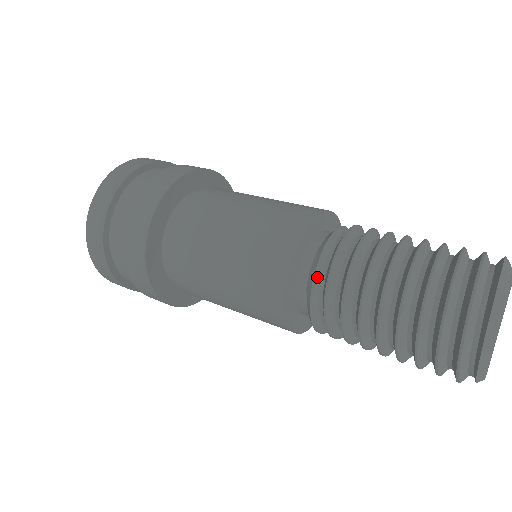
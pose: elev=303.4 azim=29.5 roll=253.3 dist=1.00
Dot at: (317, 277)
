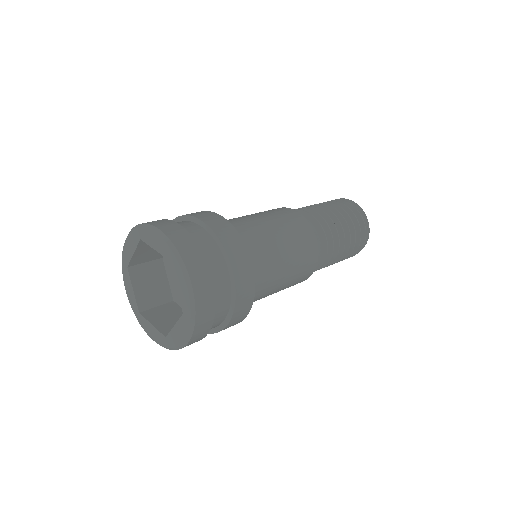
Dot at: (319, 259)
